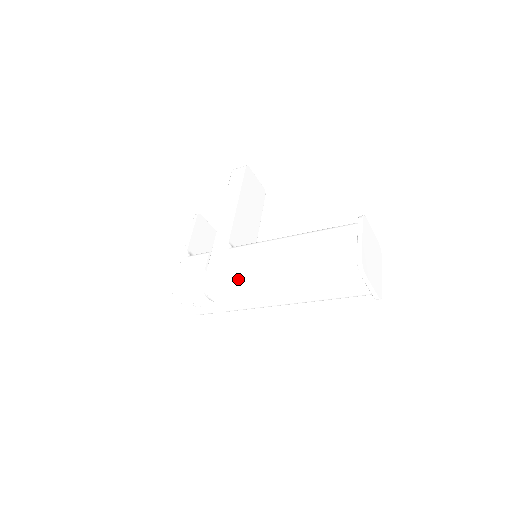
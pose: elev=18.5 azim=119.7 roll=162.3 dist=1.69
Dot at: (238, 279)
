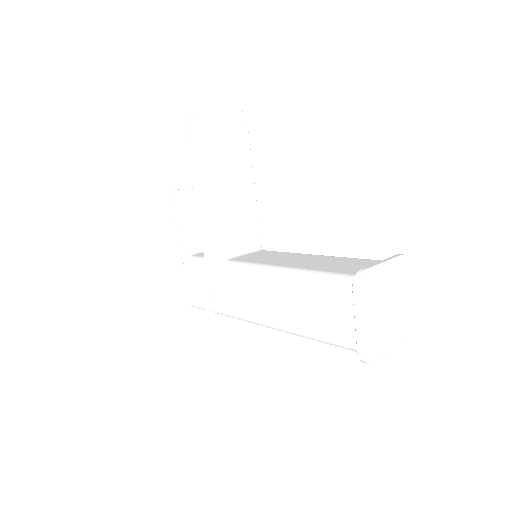
Dot at: (241, 316)
